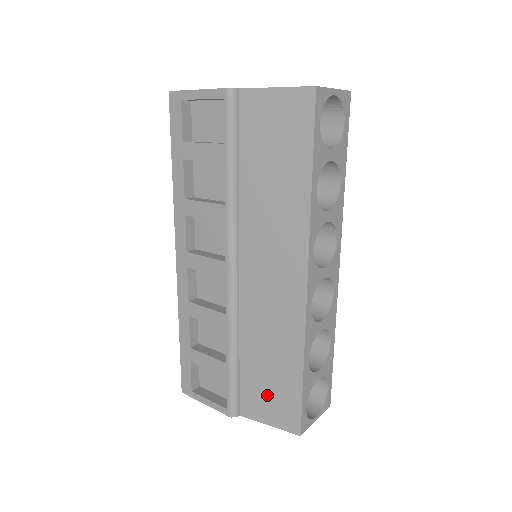
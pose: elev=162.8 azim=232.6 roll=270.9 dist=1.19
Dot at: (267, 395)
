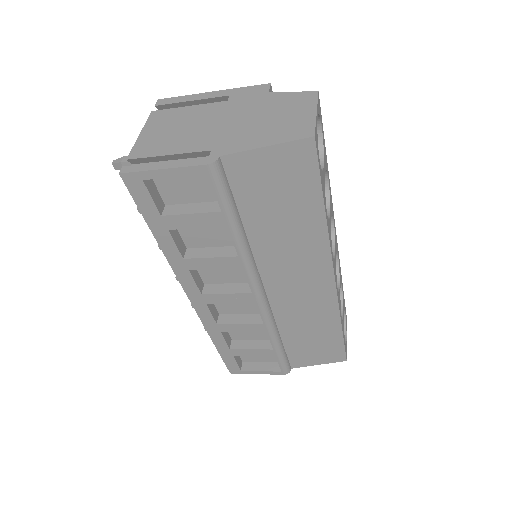
Dot at: (313, 351)
